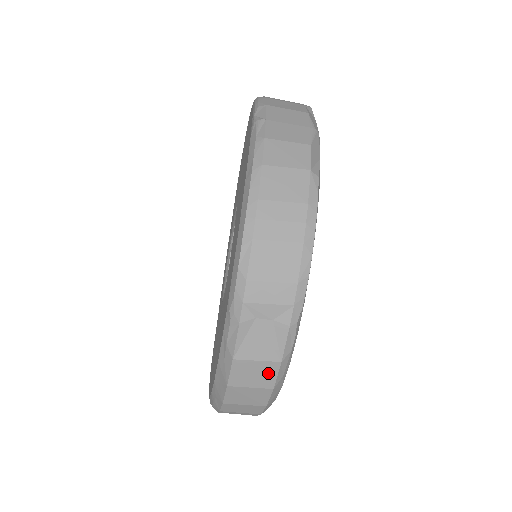
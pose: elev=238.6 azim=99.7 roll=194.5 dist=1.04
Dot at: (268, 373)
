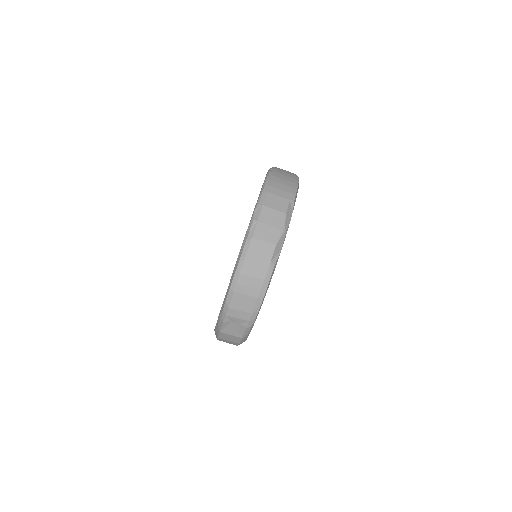
Dot at: (236, 339)
